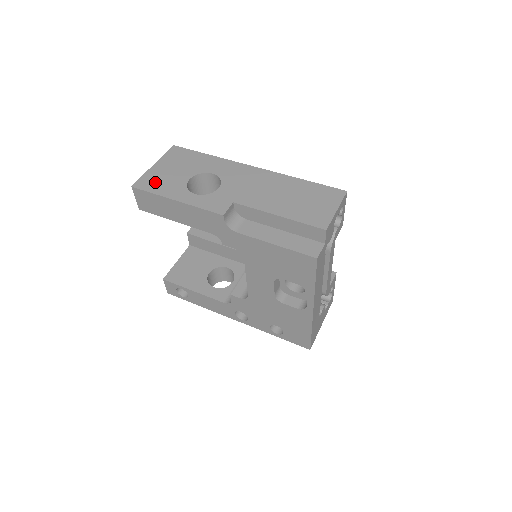
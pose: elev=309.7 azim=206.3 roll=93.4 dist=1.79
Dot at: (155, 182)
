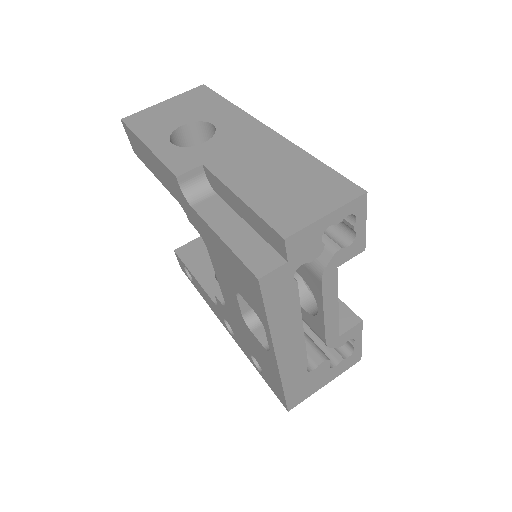
Dot at: (146, 120)
